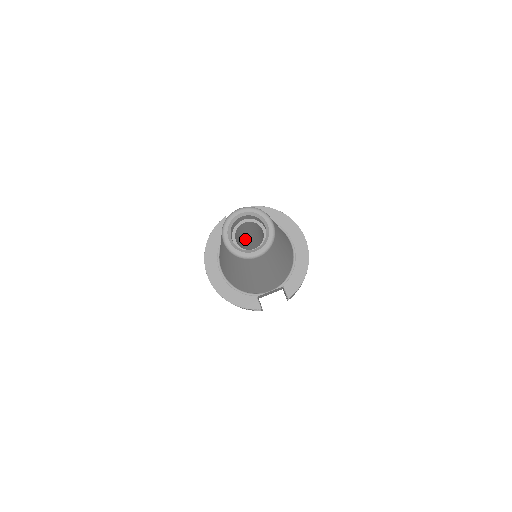
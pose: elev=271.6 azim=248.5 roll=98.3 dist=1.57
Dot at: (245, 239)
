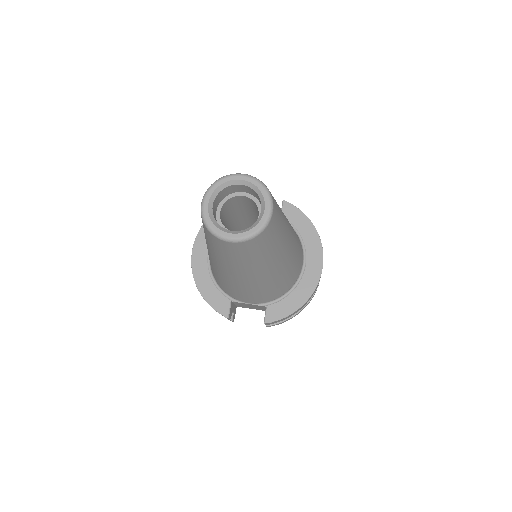
Dot at: (247, 225)
